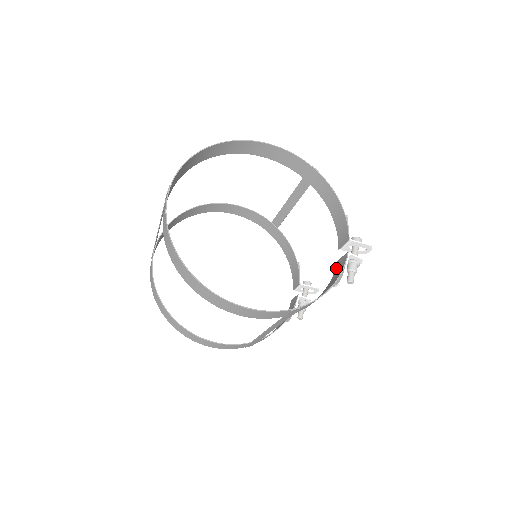
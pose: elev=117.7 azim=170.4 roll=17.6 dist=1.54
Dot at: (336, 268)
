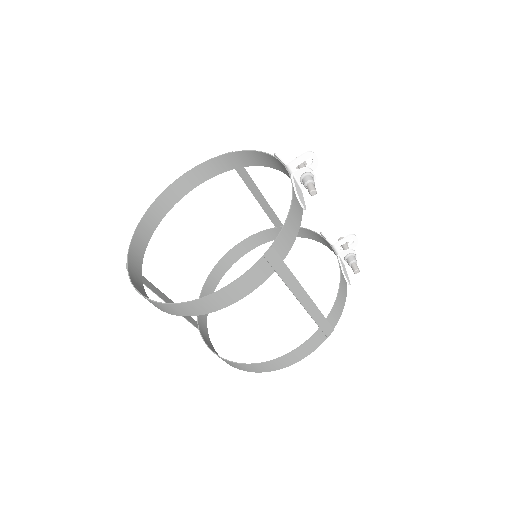
Dot at: occluded
